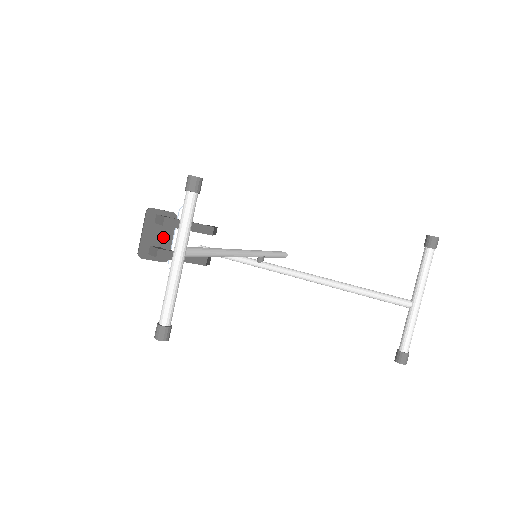
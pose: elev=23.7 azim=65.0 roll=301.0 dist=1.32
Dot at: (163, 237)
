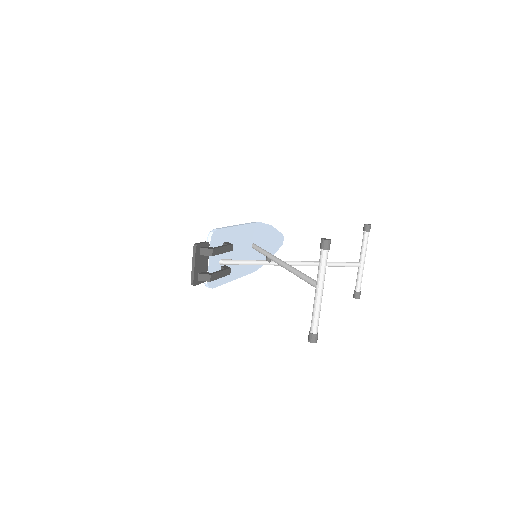
Dot at: (204, 263)
